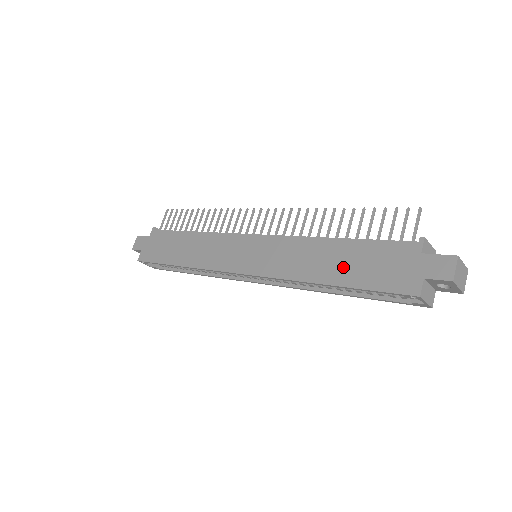
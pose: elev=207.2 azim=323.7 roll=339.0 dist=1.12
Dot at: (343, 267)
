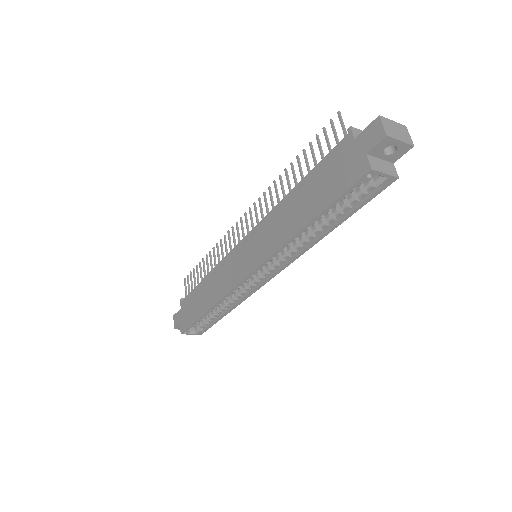
Dot at: (310, 202)
